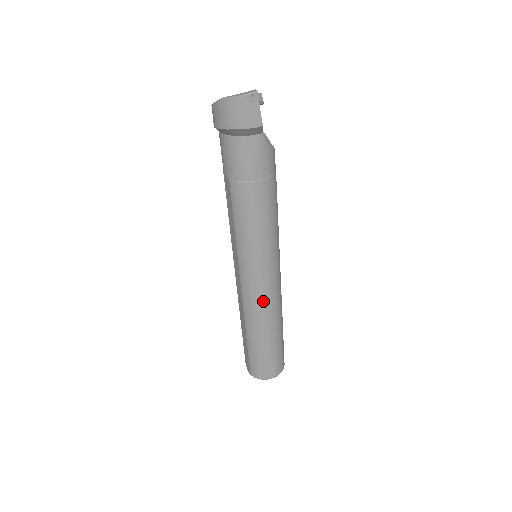
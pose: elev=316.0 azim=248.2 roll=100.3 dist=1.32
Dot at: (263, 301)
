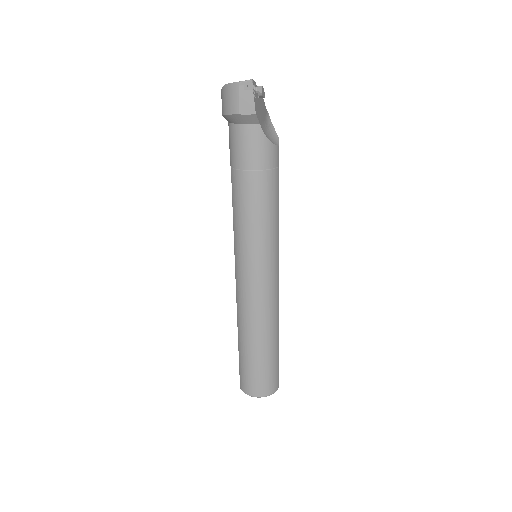
Dot at: (253, 302)
